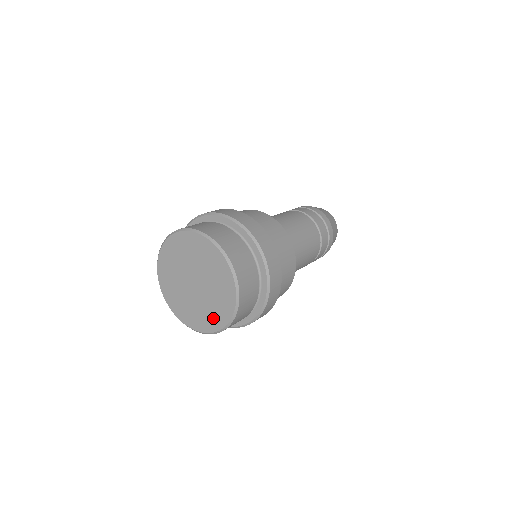
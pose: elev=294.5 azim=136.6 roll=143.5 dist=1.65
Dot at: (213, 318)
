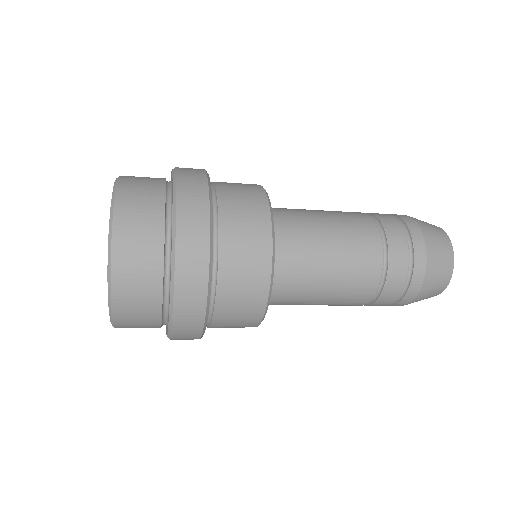
Dot at: occluded
